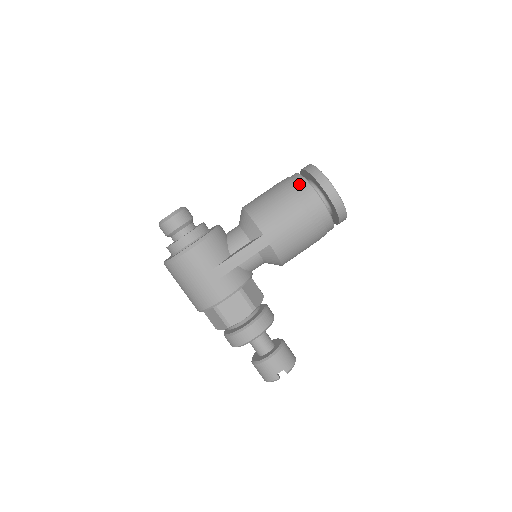
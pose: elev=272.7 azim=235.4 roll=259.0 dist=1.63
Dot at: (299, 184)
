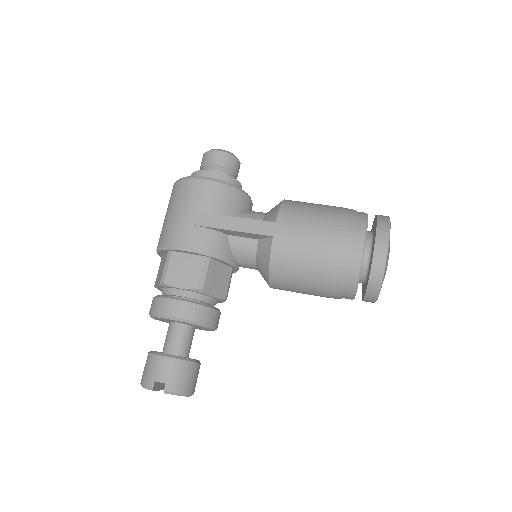
Dot at: (357, 214)
